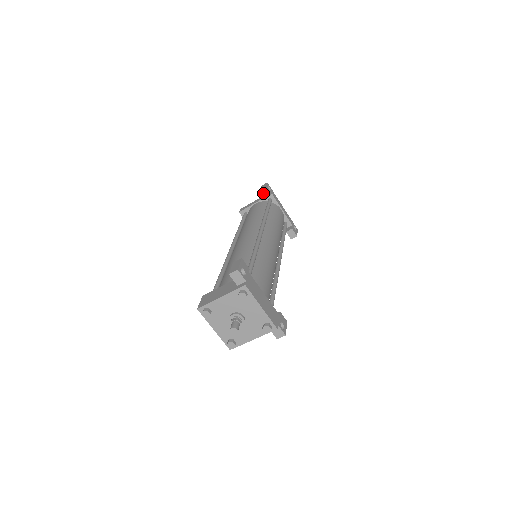
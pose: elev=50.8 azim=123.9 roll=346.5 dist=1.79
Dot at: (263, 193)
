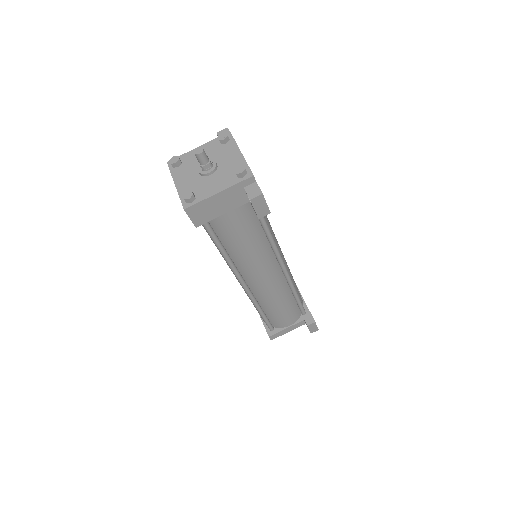
Dot at: occluded
